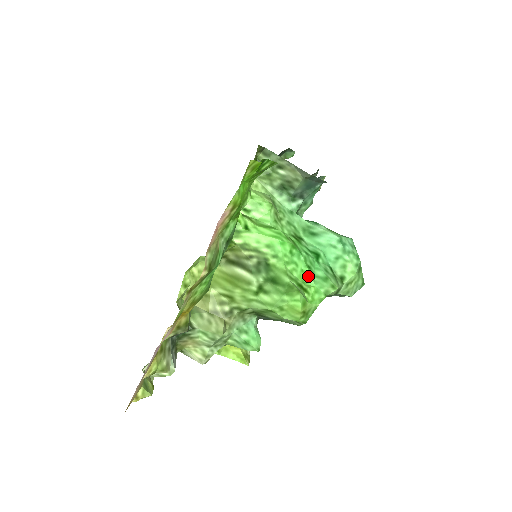
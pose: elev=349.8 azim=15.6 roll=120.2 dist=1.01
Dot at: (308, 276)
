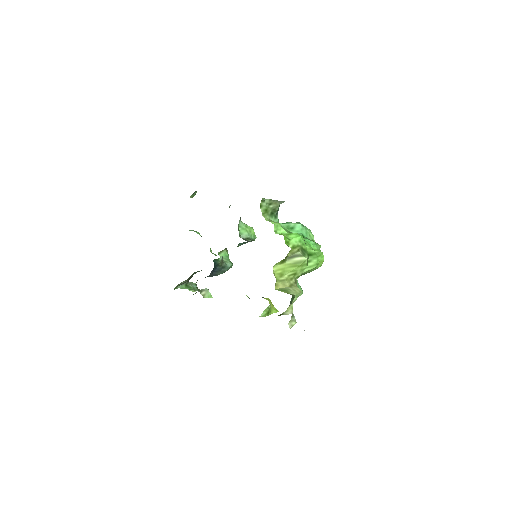
Dot at: (313, 246)
